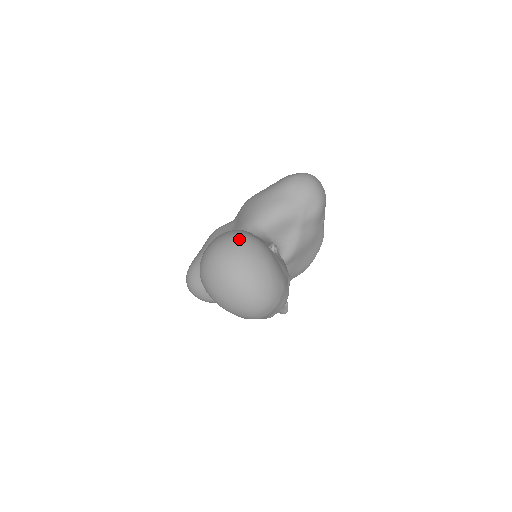
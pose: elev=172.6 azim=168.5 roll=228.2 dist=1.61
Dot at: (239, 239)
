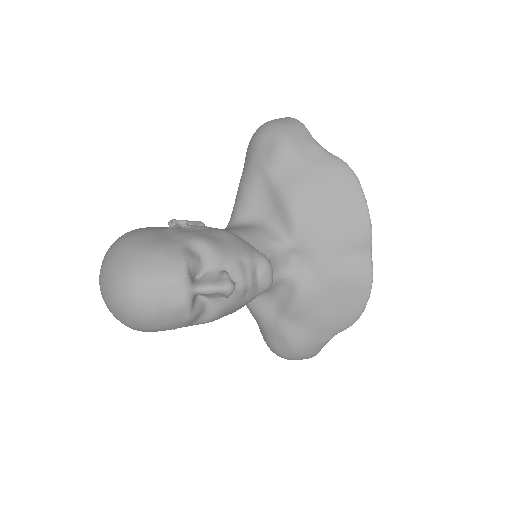
Dot at: occluded
